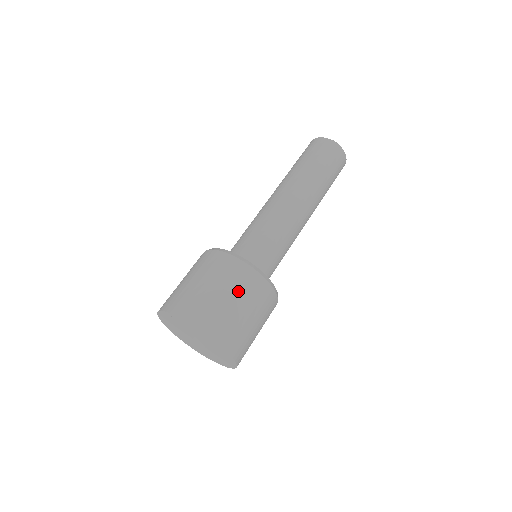
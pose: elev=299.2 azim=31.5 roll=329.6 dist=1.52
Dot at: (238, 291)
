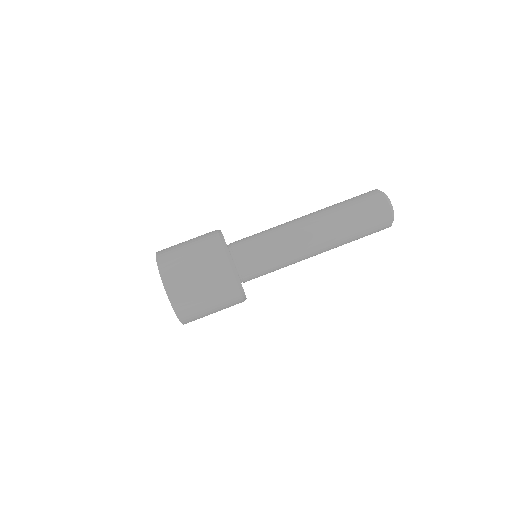
Dot at: (218, 301)
